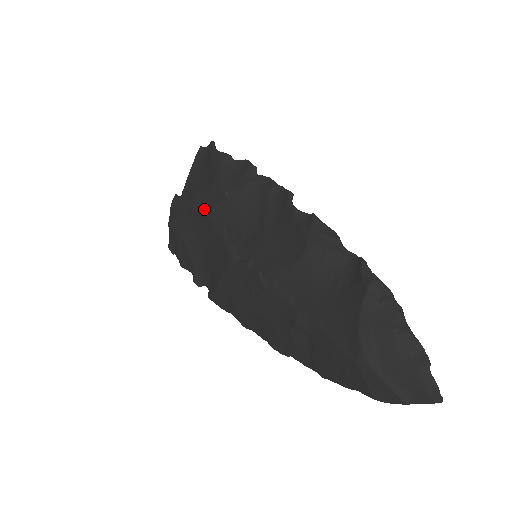
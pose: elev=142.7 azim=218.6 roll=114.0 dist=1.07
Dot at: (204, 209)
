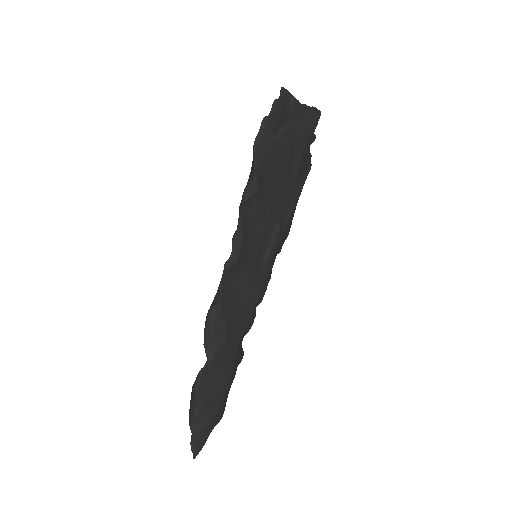
Dot at: occluded
